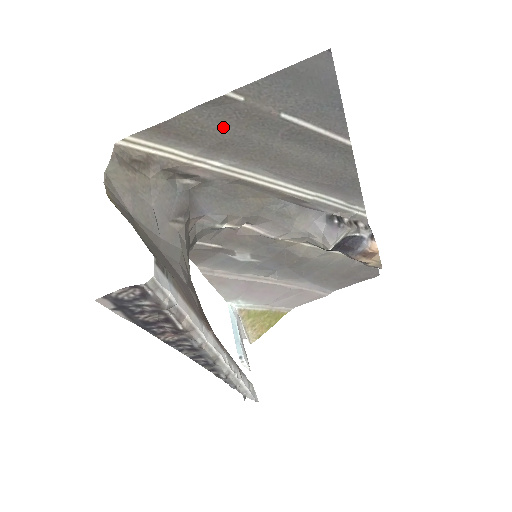
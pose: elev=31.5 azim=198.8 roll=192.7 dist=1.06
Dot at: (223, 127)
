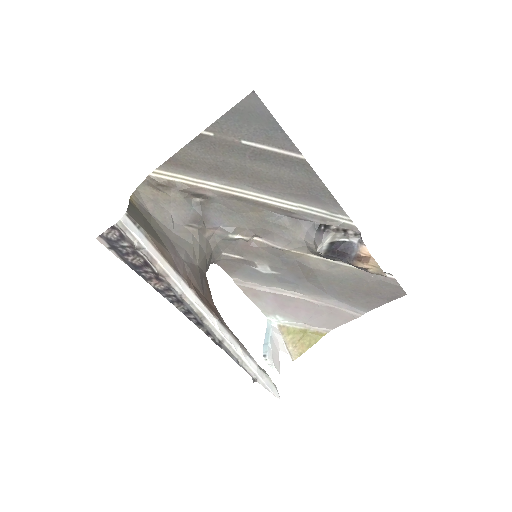
Dot at: (208, 156)
